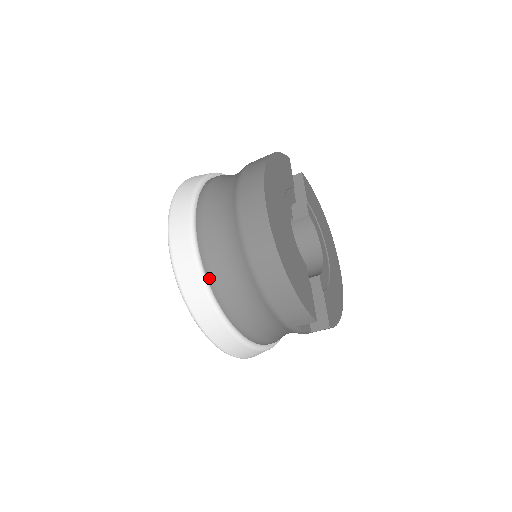
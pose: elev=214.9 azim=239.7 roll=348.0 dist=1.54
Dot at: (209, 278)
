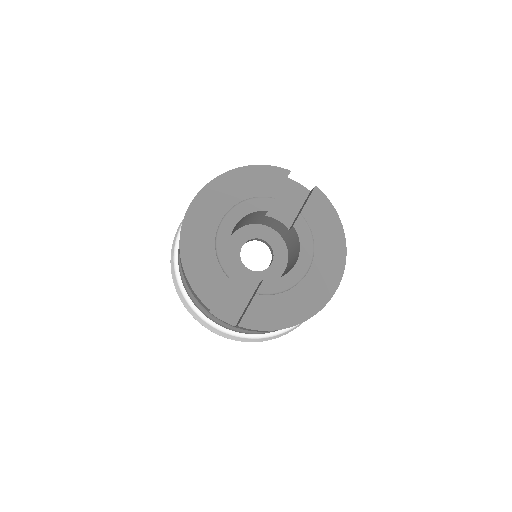
Dot at: (178, 256)
